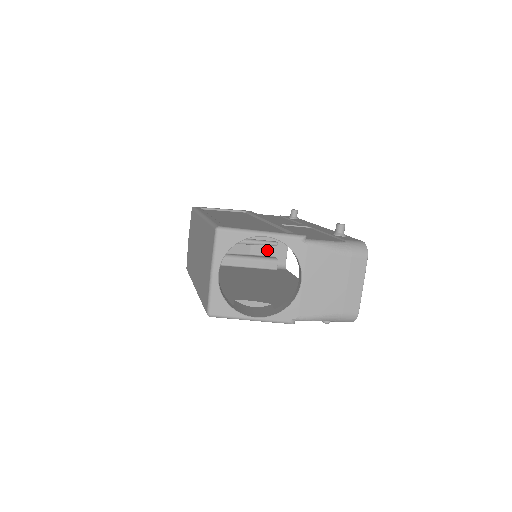
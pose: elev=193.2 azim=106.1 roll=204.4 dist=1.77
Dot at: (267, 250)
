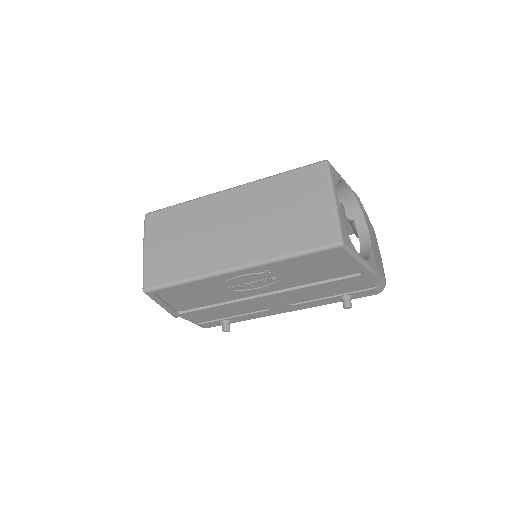
Dot at: occluded
